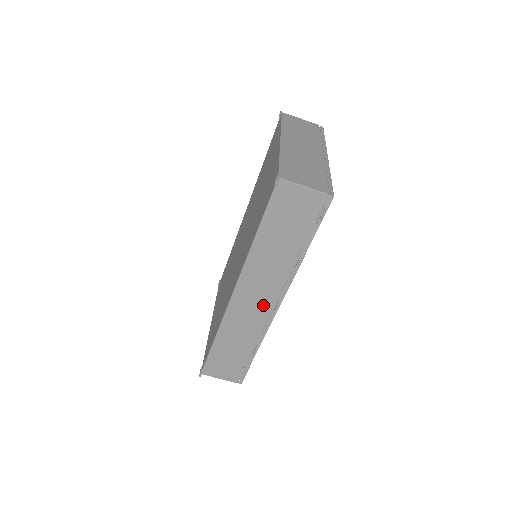
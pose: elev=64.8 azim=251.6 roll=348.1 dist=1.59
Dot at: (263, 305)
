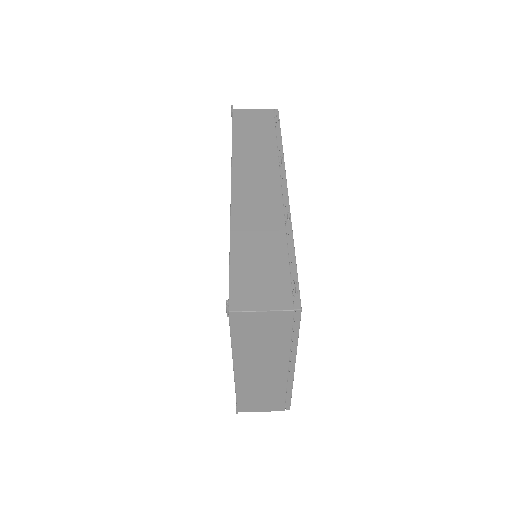
Dot at: (269, 189)
